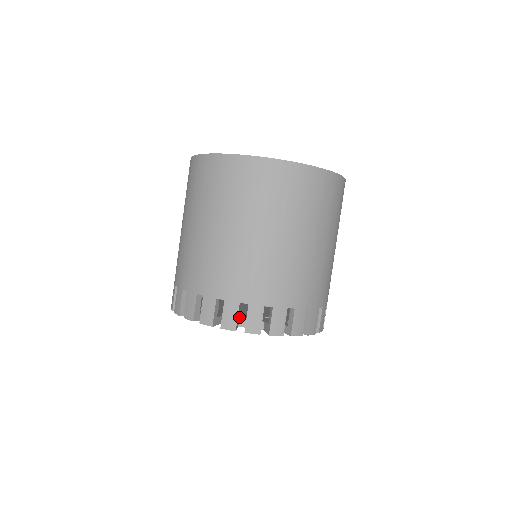
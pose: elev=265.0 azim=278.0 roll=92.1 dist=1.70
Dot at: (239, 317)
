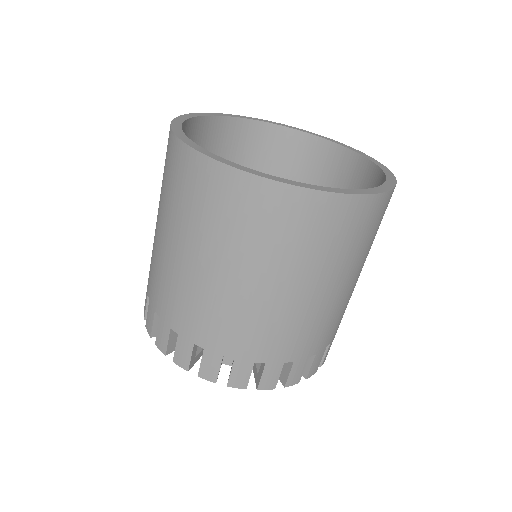
Dot at: occluded
